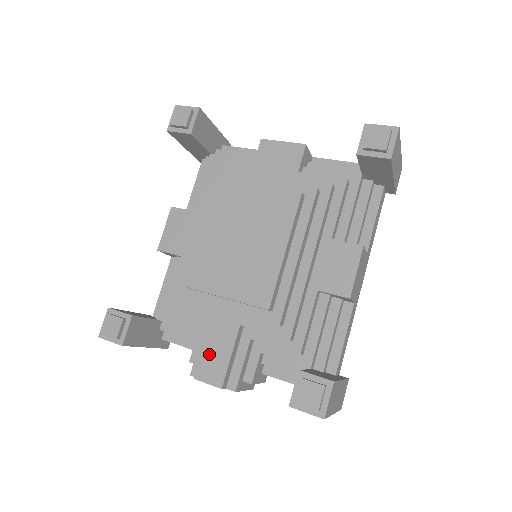
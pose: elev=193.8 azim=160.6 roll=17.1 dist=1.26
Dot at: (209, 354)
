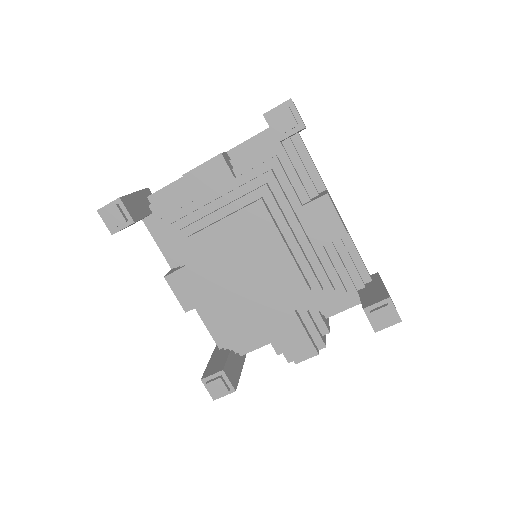
Dot at: (291, 343)
